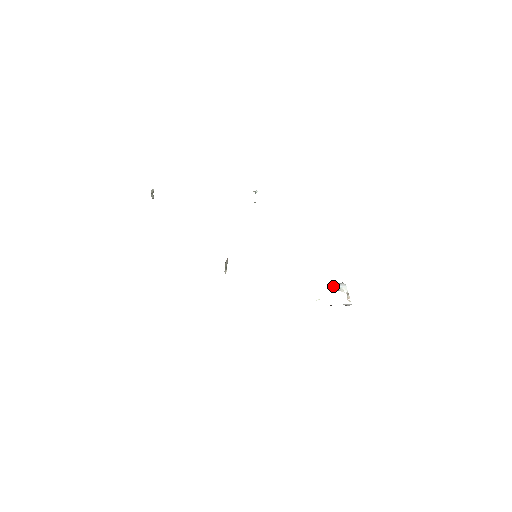
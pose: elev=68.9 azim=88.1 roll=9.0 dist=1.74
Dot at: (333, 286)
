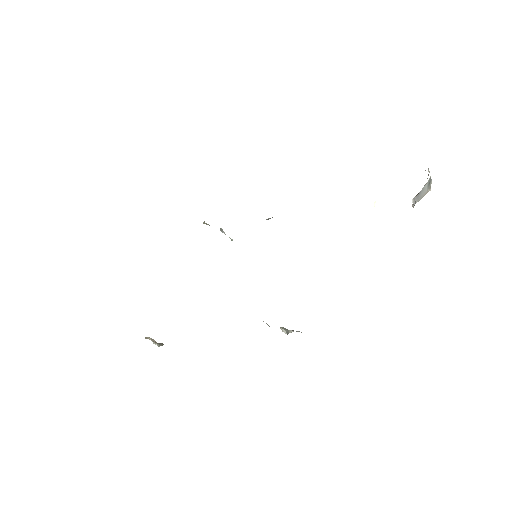
Dot at: (416, 200)
